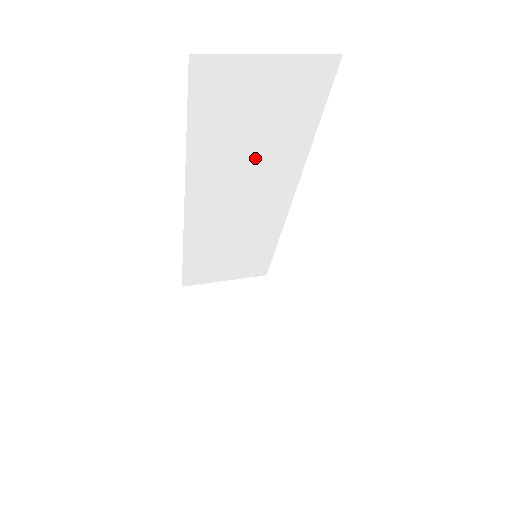
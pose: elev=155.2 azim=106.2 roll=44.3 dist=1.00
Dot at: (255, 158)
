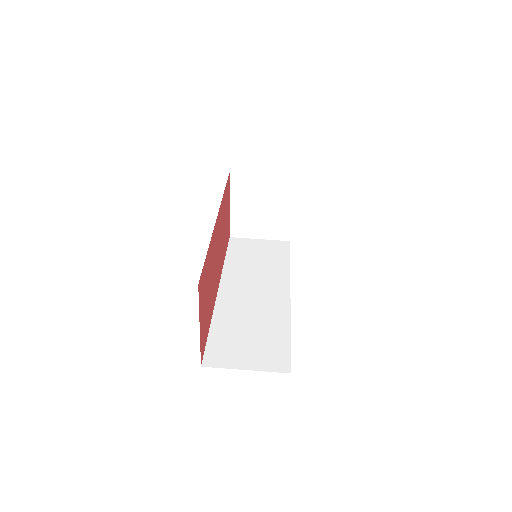
Dot at: occluded
